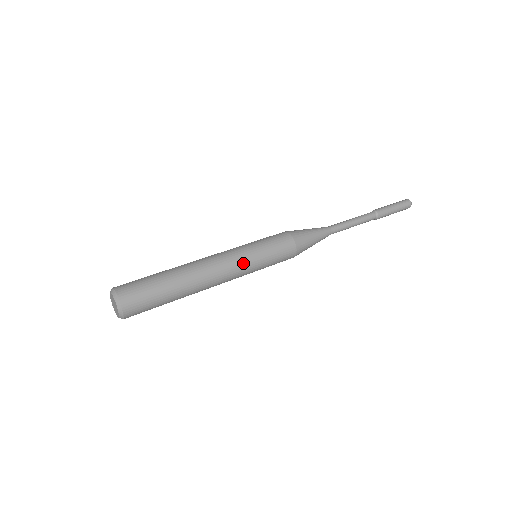
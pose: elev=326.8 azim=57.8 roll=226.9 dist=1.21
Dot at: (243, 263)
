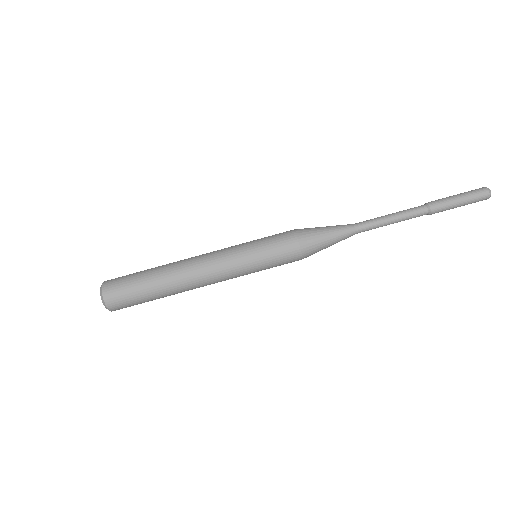
Dot at: occluded
